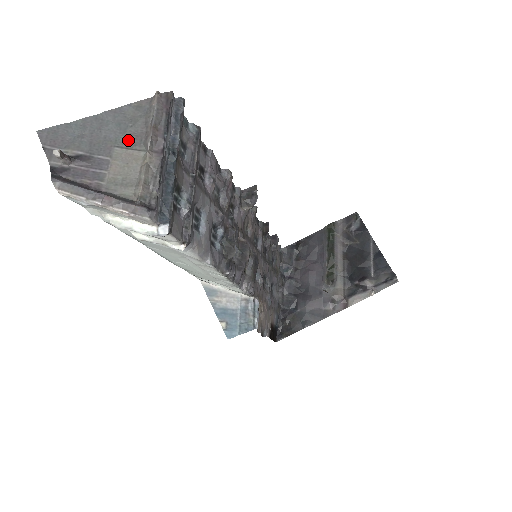
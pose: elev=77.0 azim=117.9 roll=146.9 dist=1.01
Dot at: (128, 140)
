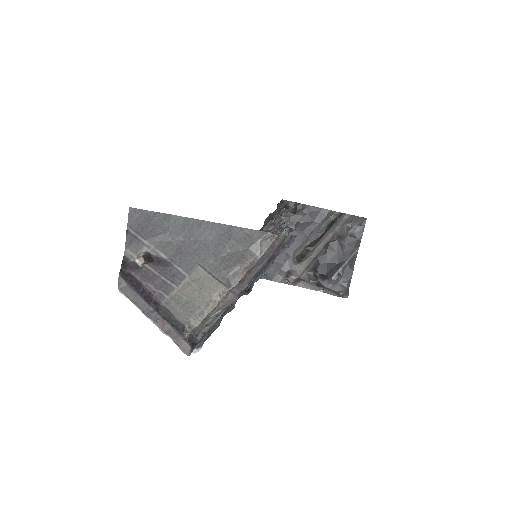
Dot at: (216, 265)
